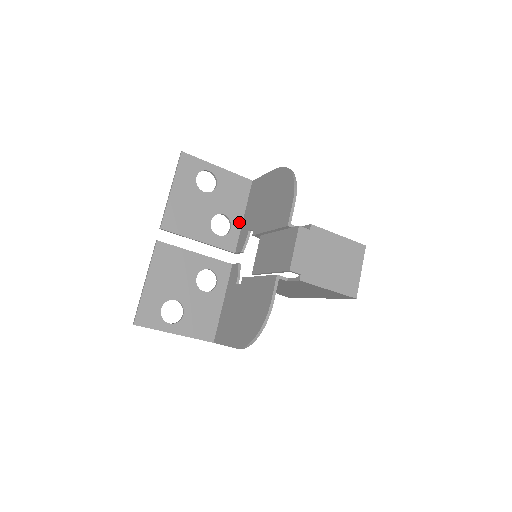
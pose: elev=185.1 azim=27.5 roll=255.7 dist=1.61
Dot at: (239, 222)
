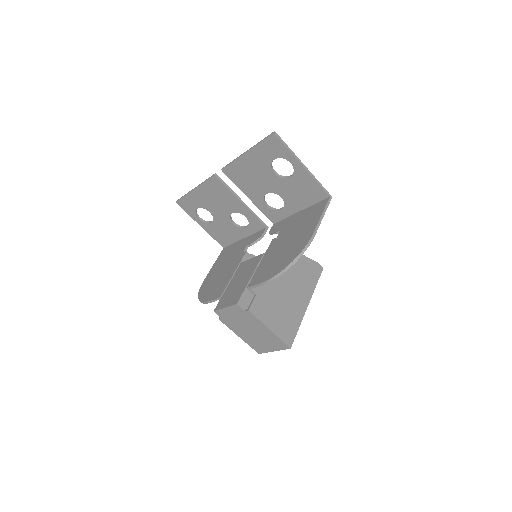
Dot at: (292, 211)
